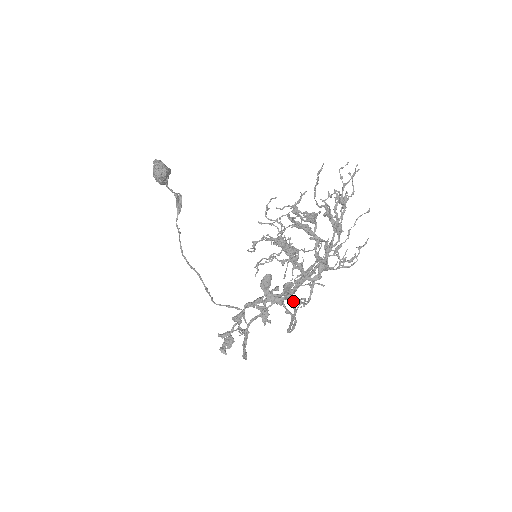
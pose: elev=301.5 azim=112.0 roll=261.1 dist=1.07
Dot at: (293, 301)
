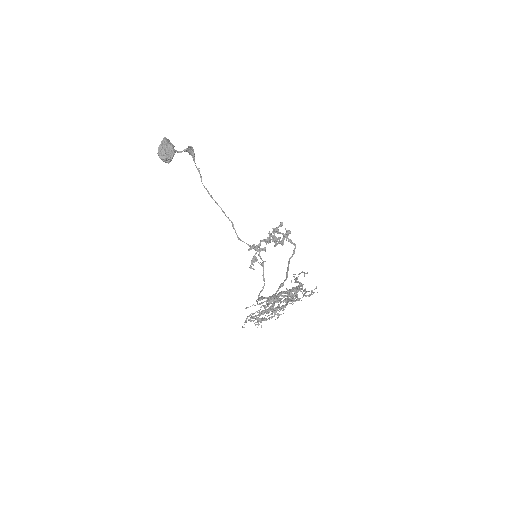
Dot at: (282, 286)
